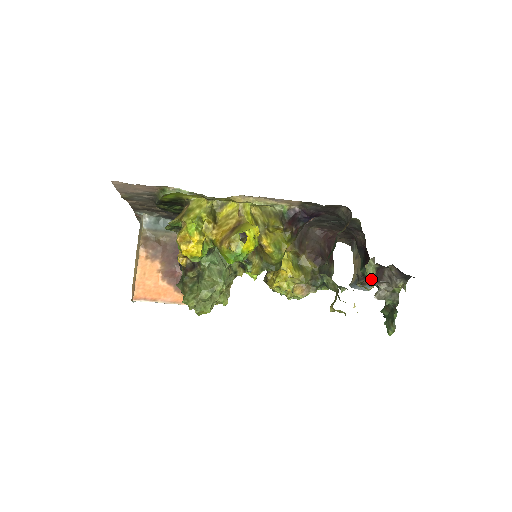
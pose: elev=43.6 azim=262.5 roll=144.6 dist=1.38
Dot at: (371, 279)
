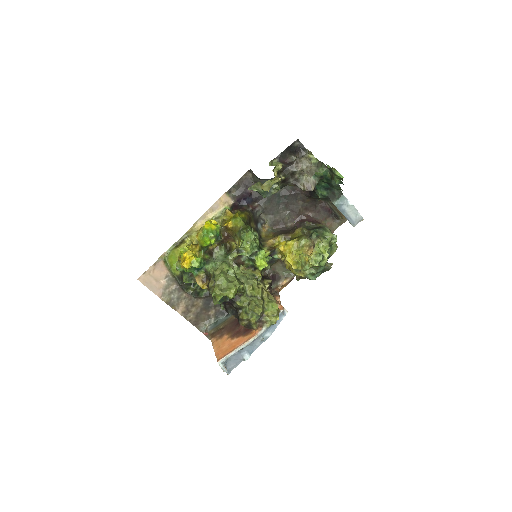
Dot at: occluded
